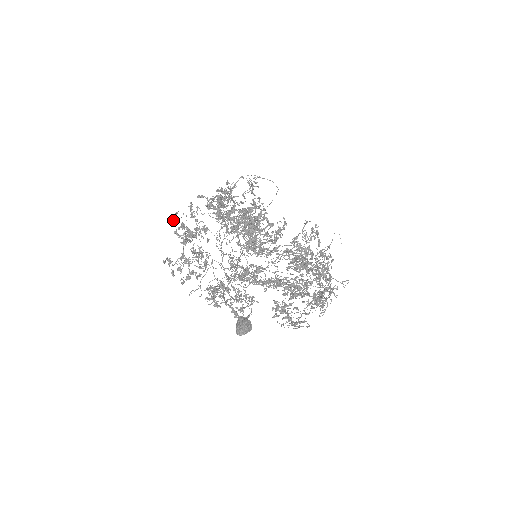
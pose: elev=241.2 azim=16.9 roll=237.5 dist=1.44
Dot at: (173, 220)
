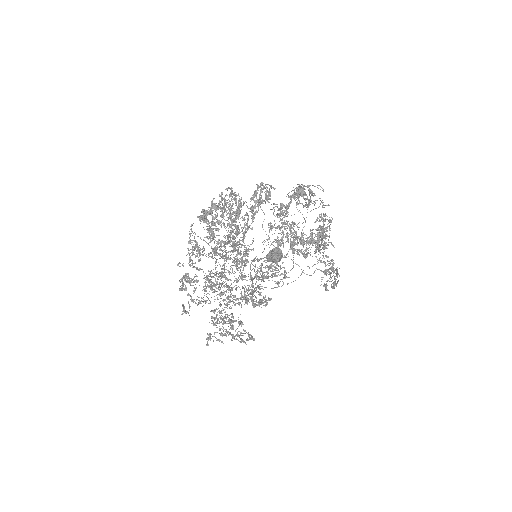
Dot at: (183, 309)
